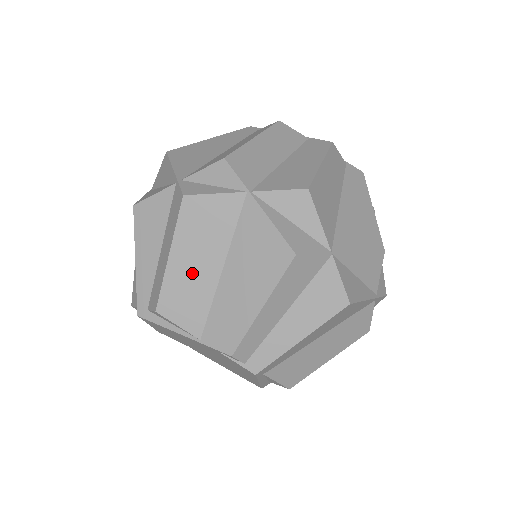
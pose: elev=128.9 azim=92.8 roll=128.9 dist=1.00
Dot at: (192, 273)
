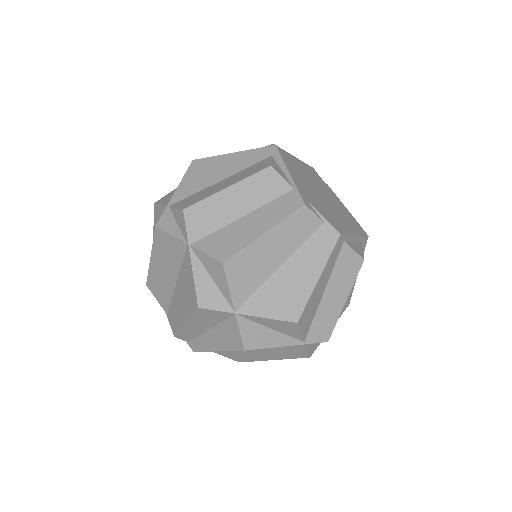
Dot at: (162, 275)
